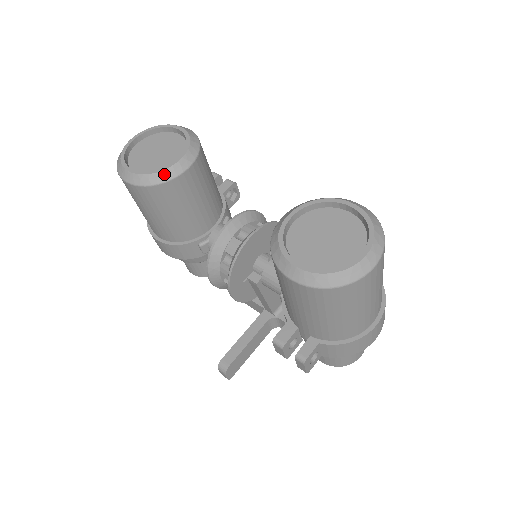
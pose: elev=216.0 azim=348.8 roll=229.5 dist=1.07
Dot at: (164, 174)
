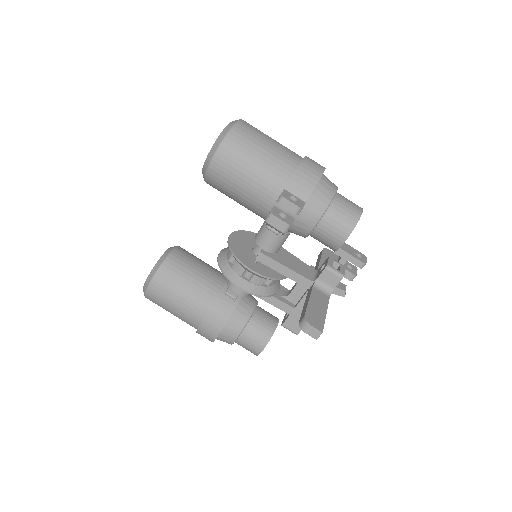
Dot at: (162, 258)
